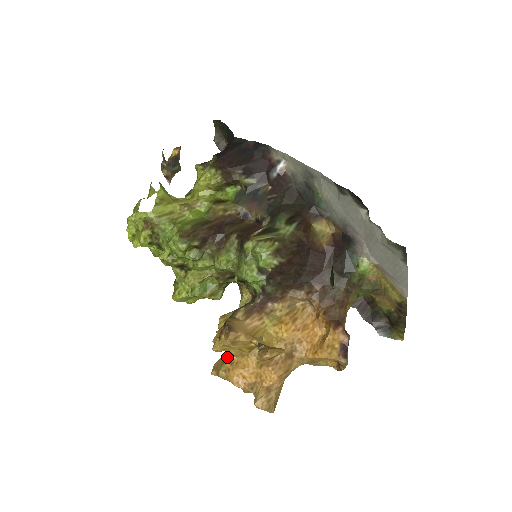
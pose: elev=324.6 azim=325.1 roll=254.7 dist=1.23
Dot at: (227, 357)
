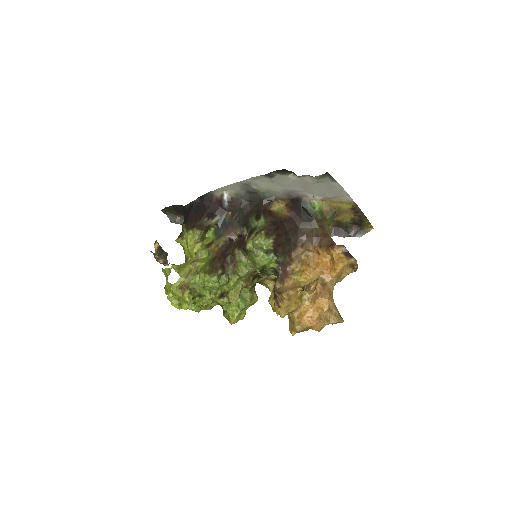
Dot at: (292, 317)
